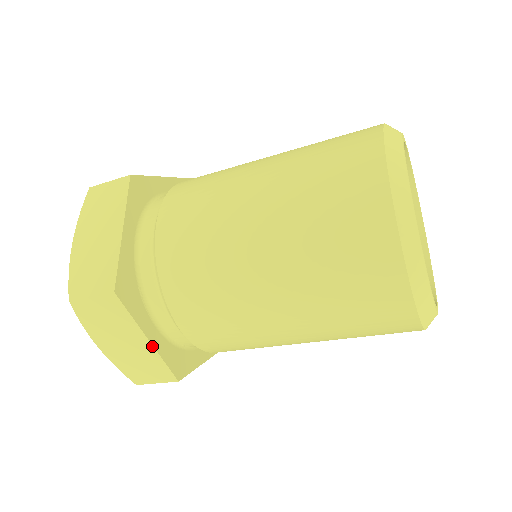
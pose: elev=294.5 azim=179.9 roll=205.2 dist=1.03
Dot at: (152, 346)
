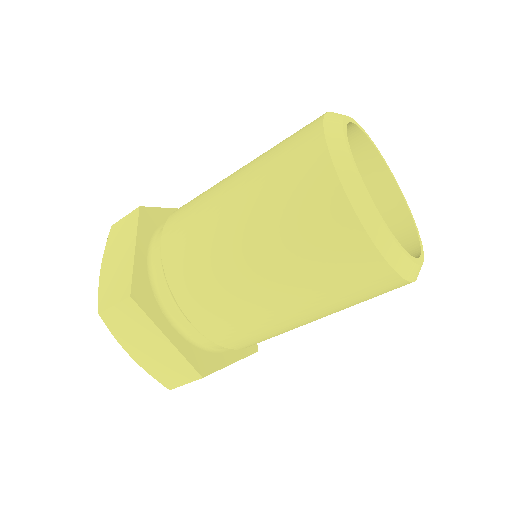
Dot at: (172, 344)
